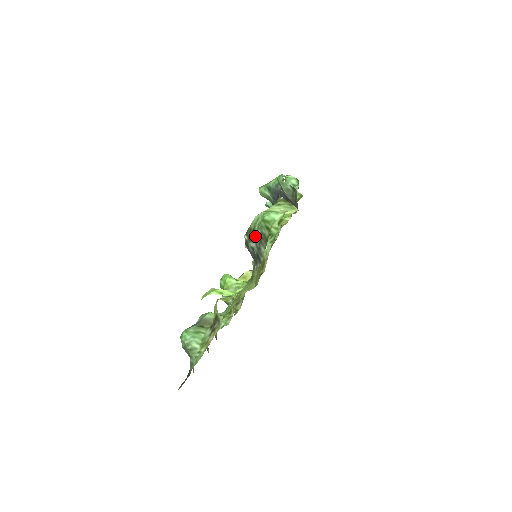
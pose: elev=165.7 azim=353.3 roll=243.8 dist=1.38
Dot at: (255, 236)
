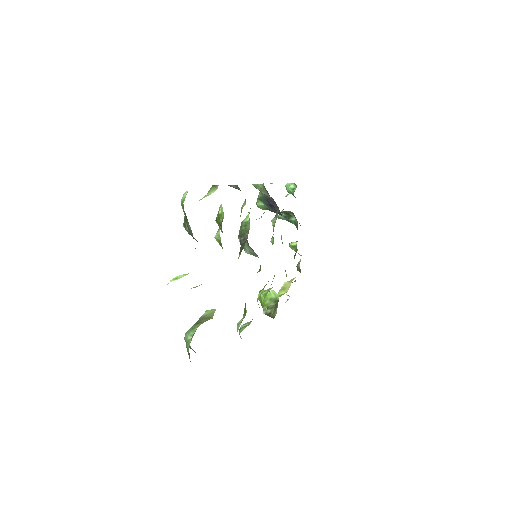
Dot at: (185, 221)
